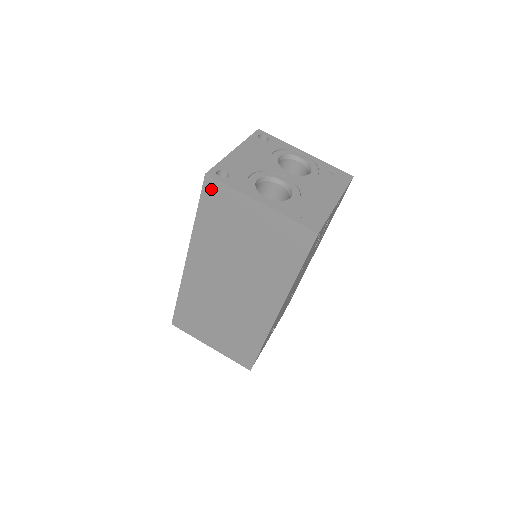
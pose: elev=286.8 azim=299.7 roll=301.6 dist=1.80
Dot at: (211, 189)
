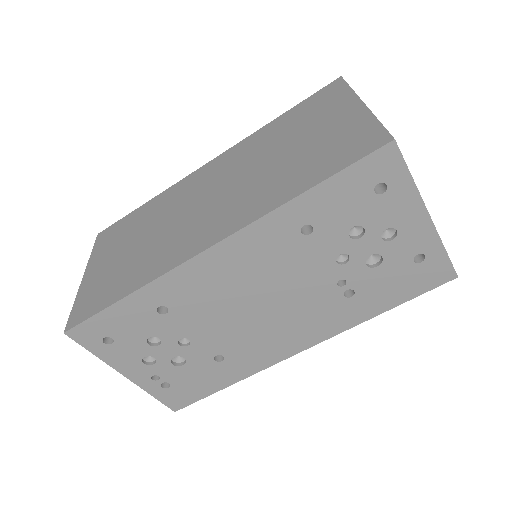
Dot at: (329, 90)
